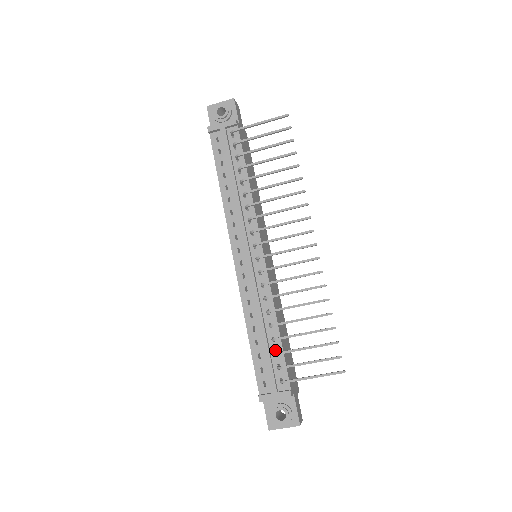
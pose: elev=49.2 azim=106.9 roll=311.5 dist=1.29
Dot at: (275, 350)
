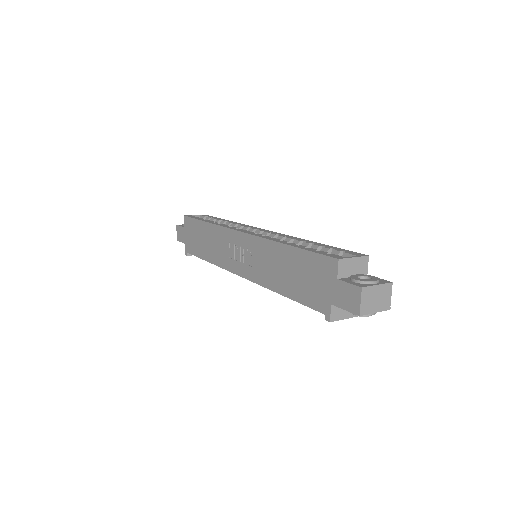
Dot at: occluded
